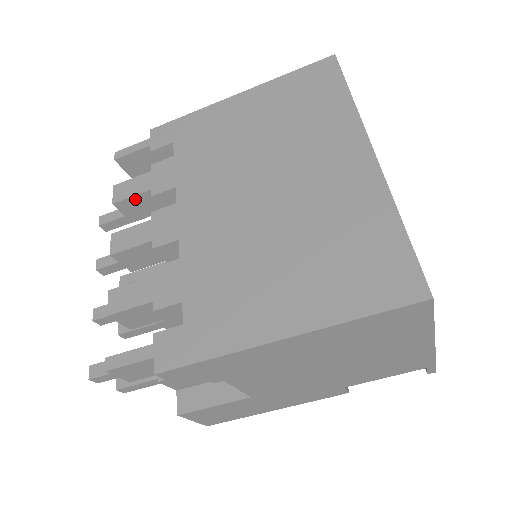
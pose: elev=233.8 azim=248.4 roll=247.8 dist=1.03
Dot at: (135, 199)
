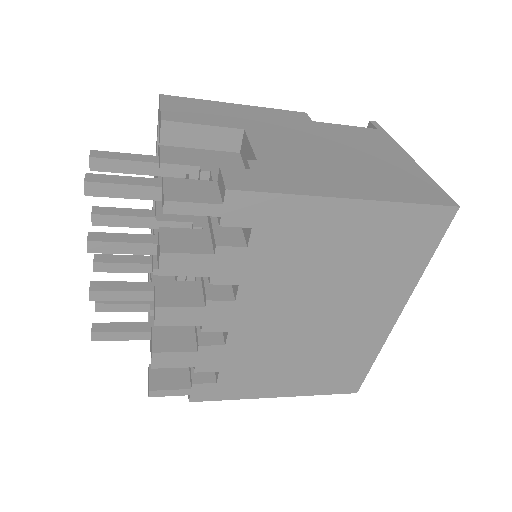
Dot at: (185, 272)
